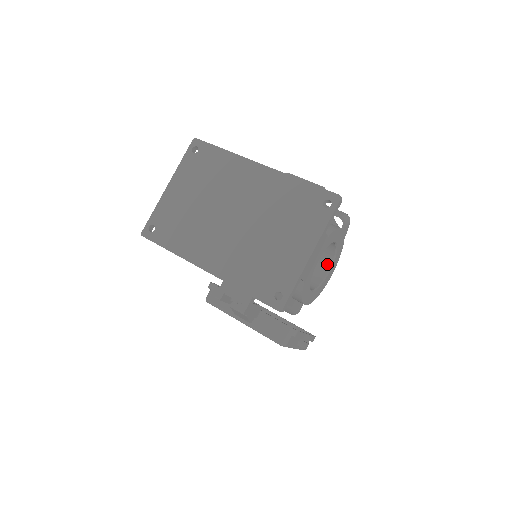
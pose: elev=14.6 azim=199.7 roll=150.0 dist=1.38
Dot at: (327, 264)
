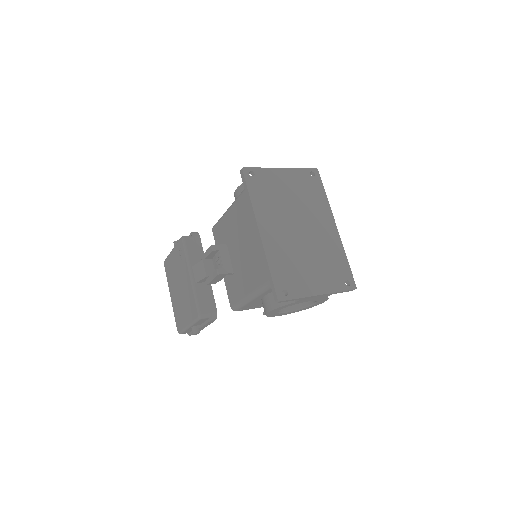
Dot at: (291, 307)
